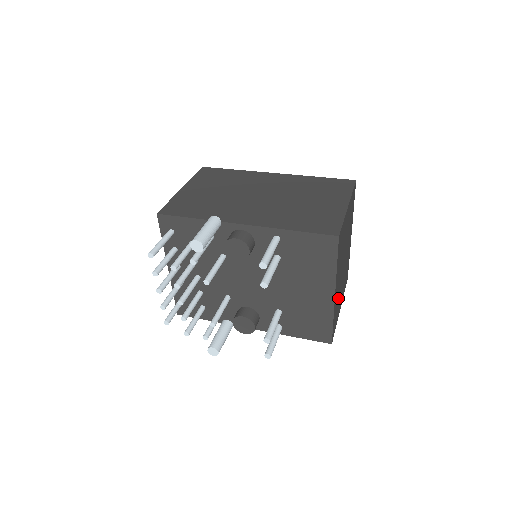
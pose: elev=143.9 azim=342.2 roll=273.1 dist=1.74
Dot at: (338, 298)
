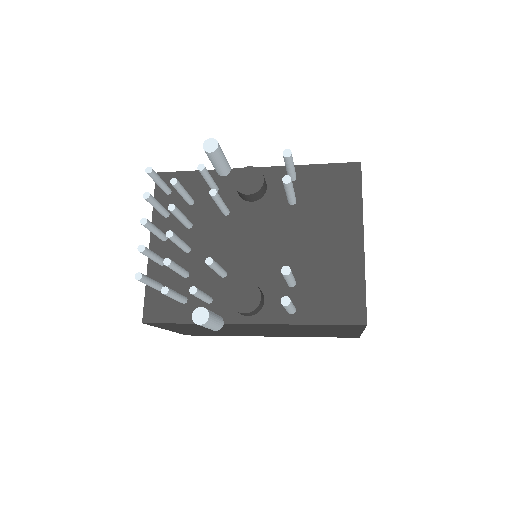
Dot at: occluded
